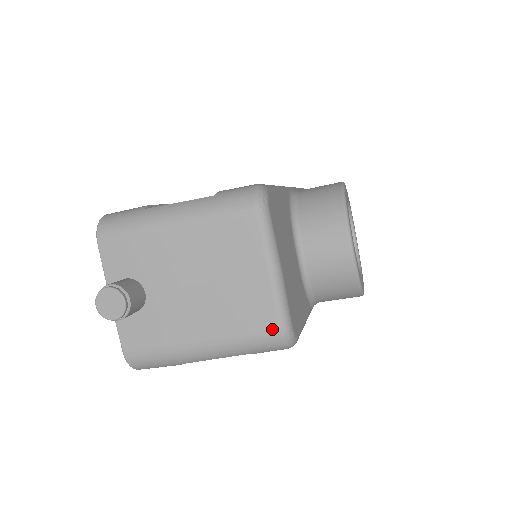
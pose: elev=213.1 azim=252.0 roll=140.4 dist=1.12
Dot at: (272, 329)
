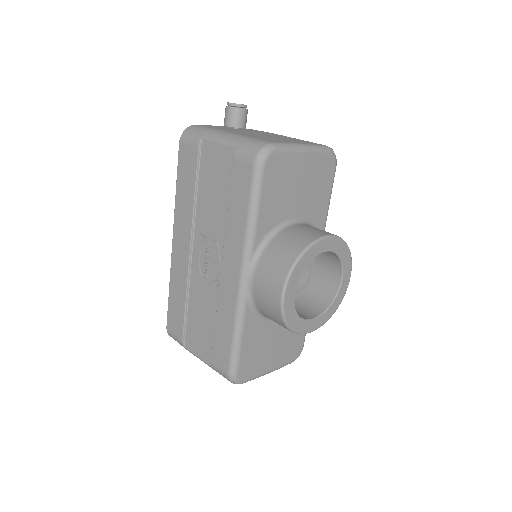
Dot at: occluded
